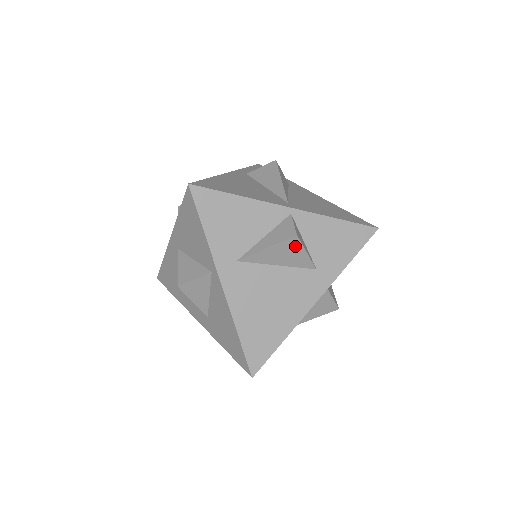
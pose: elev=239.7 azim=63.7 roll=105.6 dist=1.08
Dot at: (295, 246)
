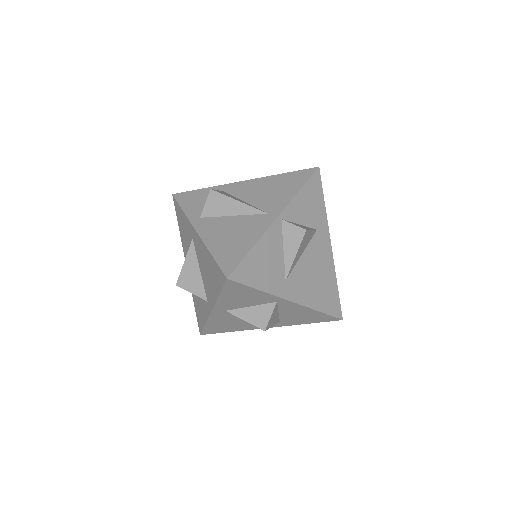
Dot at: (306, 235)
